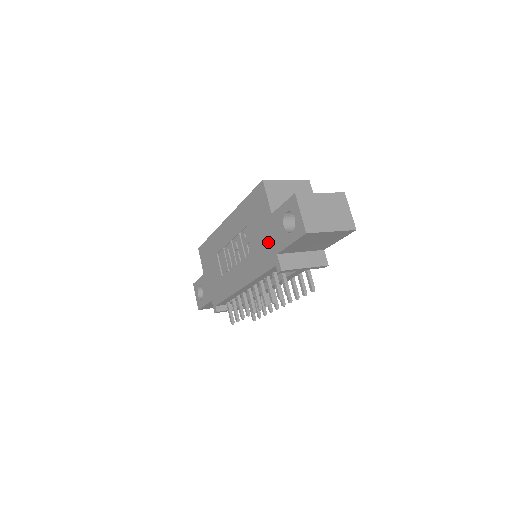
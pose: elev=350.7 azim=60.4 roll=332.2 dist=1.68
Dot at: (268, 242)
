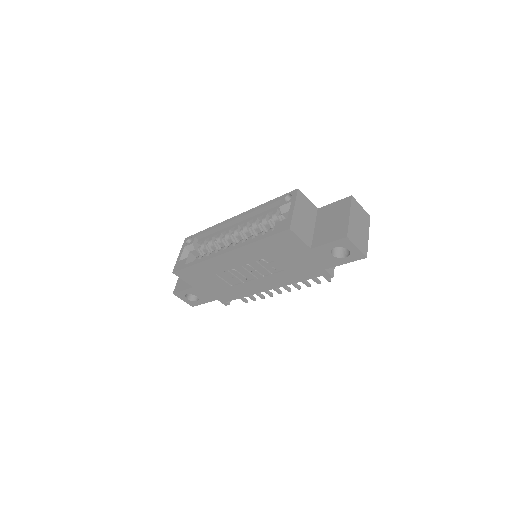
Dot at: (309, 264)
